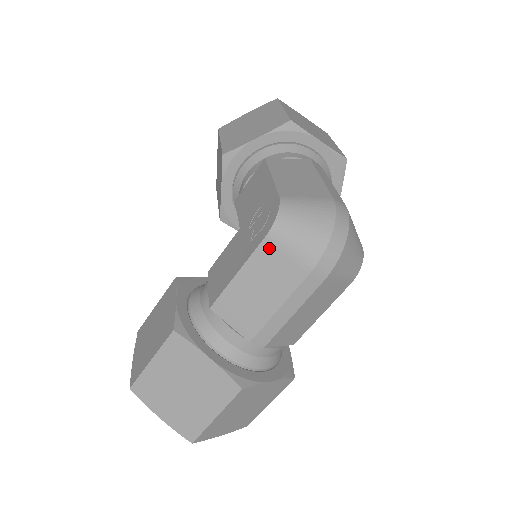
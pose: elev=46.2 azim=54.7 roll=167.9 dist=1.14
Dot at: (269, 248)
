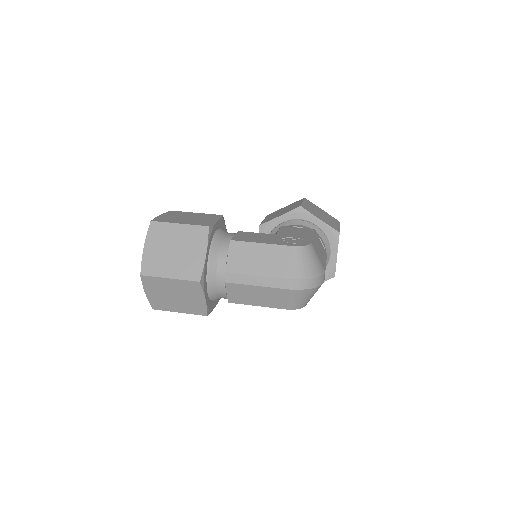
Dot at: (286, 251)
